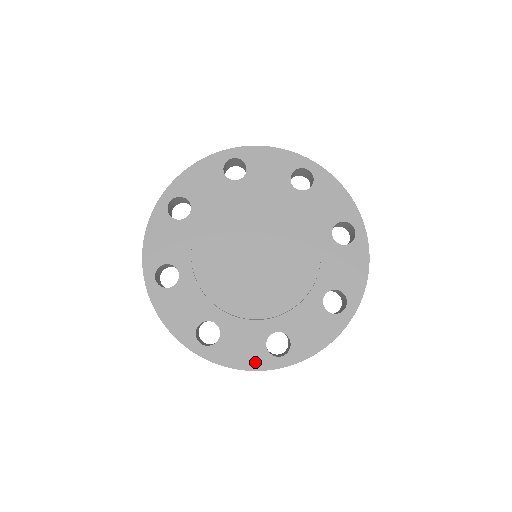
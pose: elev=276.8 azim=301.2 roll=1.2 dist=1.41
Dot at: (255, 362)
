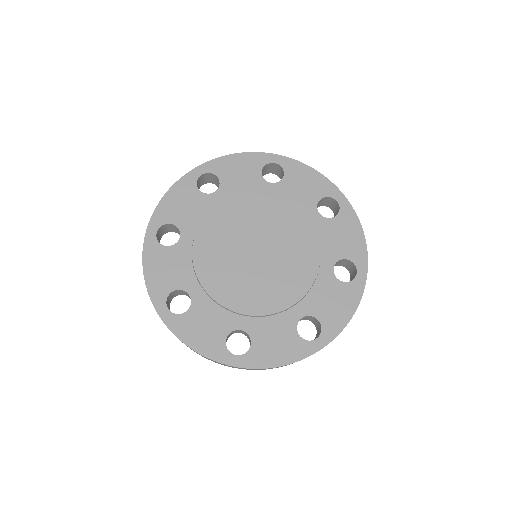
Dot at: (294, 353)
